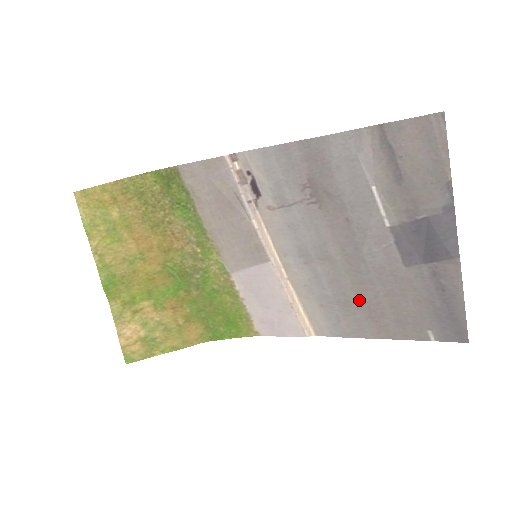
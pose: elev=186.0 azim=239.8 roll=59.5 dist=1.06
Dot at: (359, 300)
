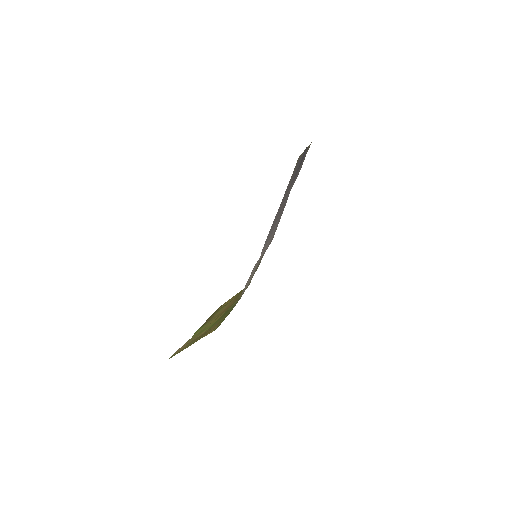
Dot at: occluded
